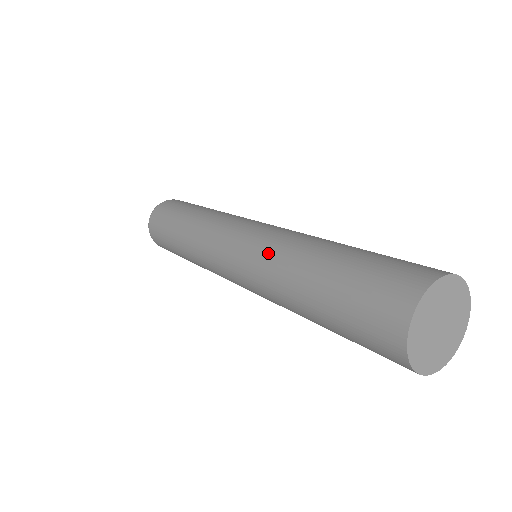
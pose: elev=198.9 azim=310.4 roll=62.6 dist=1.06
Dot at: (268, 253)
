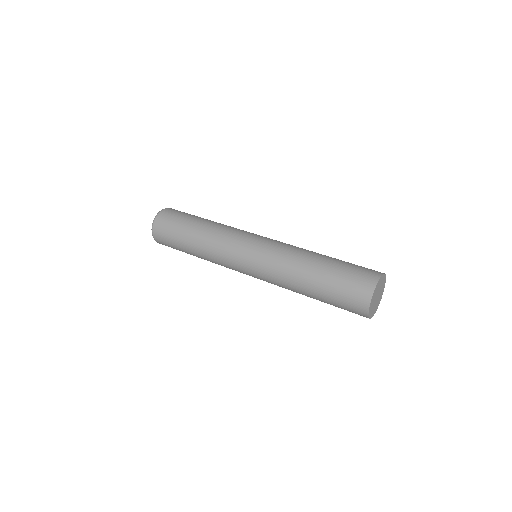
Dot at: (283, 254)
